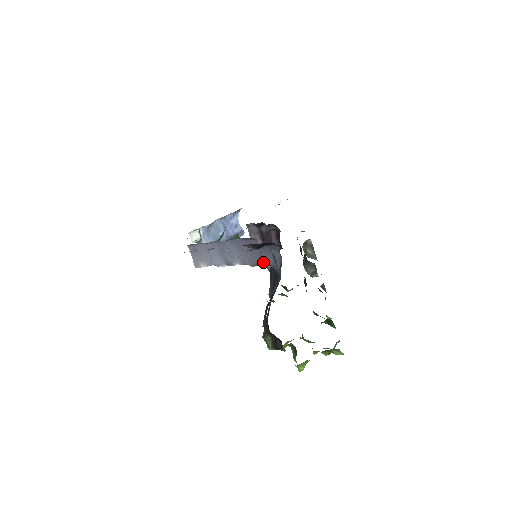
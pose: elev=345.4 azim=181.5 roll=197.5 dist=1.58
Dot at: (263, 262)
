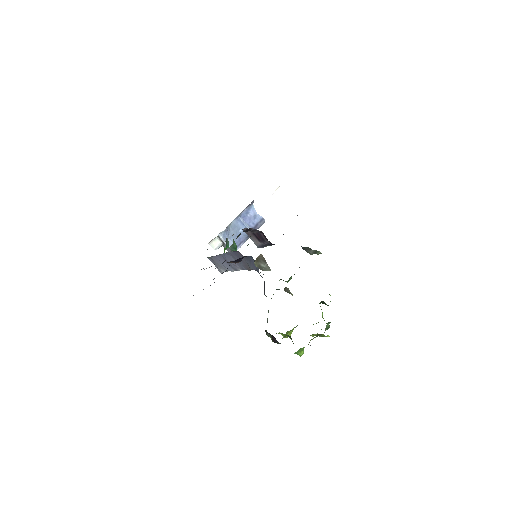
Dot at: occluded
